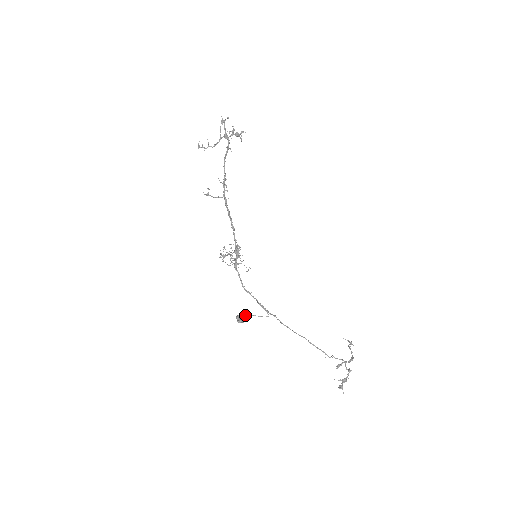
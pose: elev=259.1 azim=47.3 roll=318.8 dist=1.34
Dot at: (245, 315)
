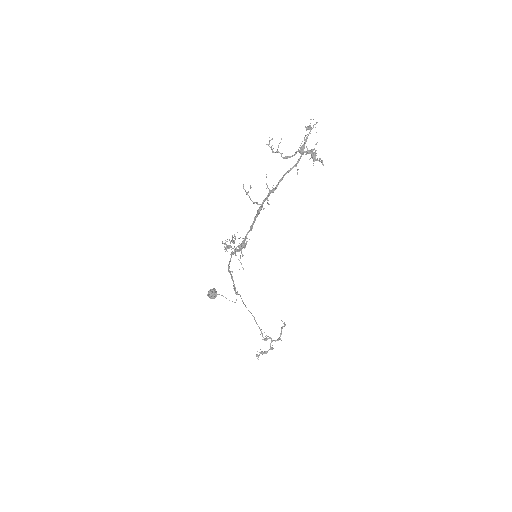
Dot at: (217, 294)
